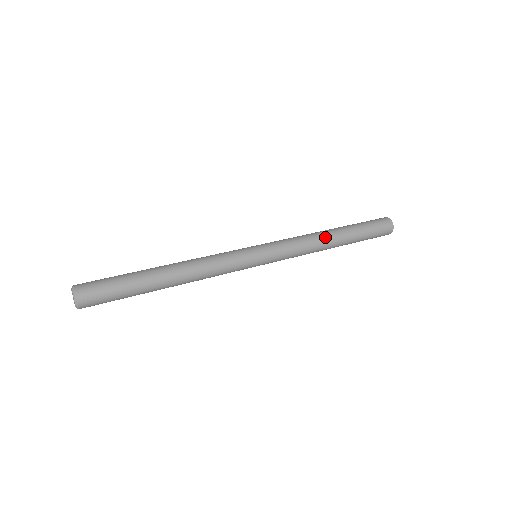
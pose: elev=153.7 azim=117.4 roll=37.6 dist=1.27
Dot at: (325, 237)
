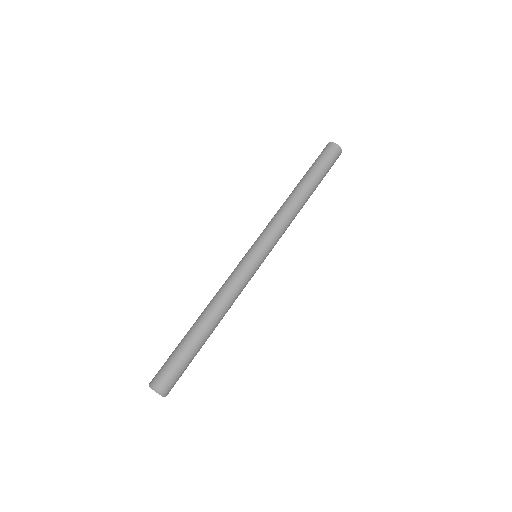
Dot at: (295, 200)
